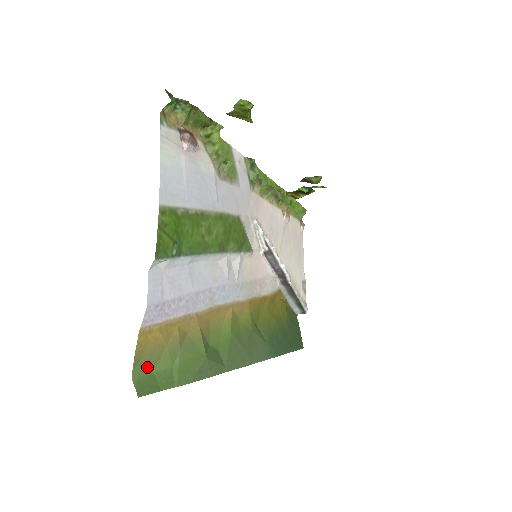
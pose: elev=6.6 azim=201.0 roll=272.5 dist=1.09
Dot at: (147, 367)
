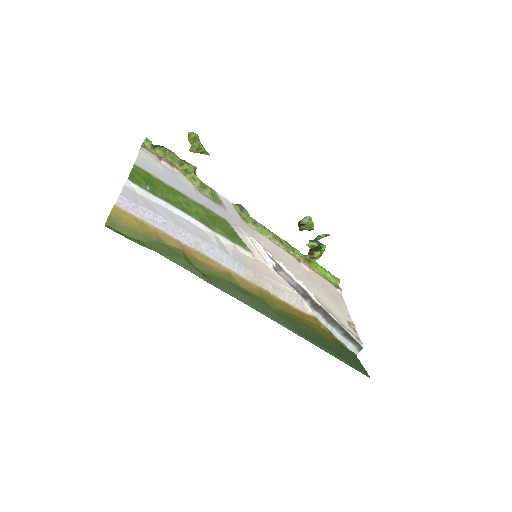
Dot at: (121, 230)
